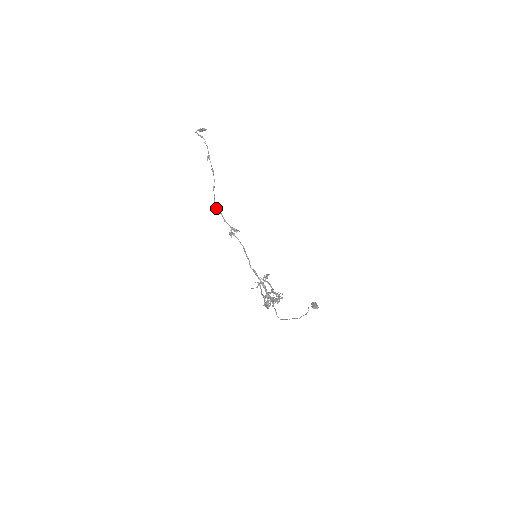
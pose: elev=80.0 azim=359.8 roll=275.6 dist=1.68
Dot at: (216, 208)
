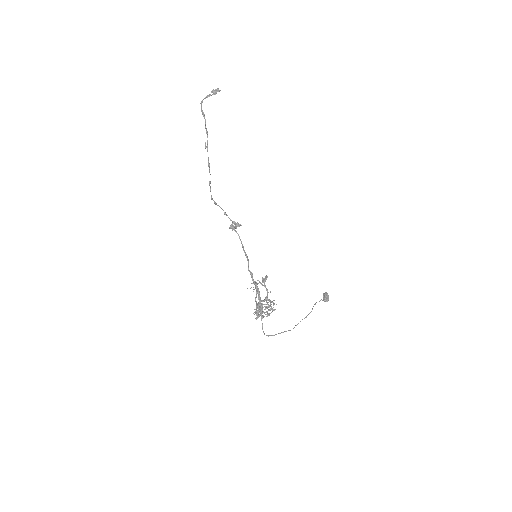
Dot at: (214, 202)
